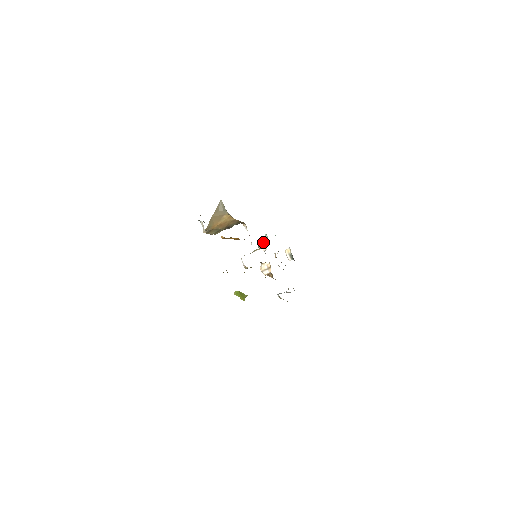
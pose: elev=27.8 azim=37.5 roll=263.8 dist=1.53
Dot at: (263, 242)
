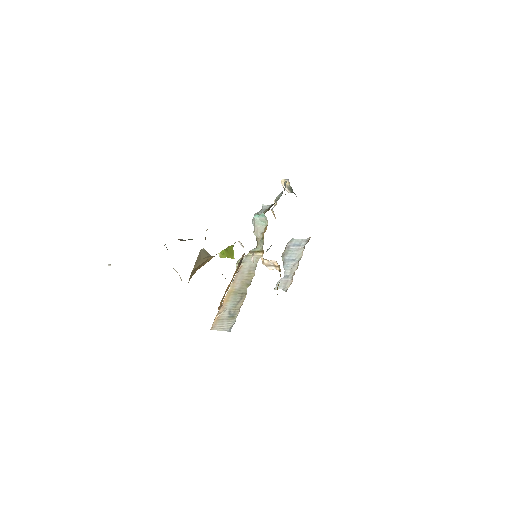
Dot at: (261, 225)
